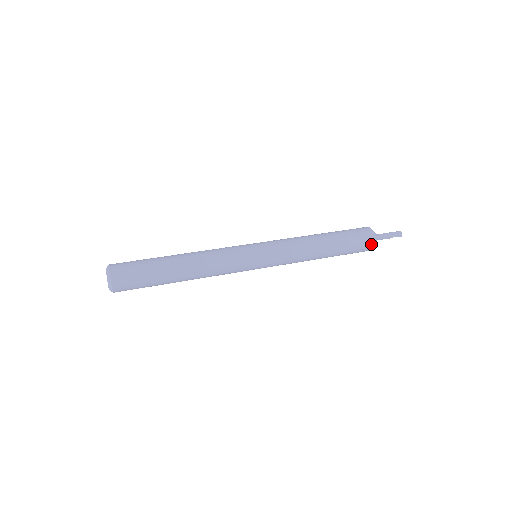
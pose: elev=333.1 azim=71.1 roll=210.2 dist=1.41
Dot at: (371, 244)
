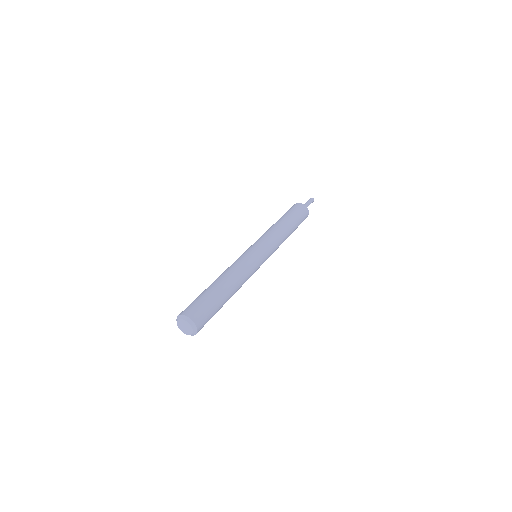
Dot at: occluded
